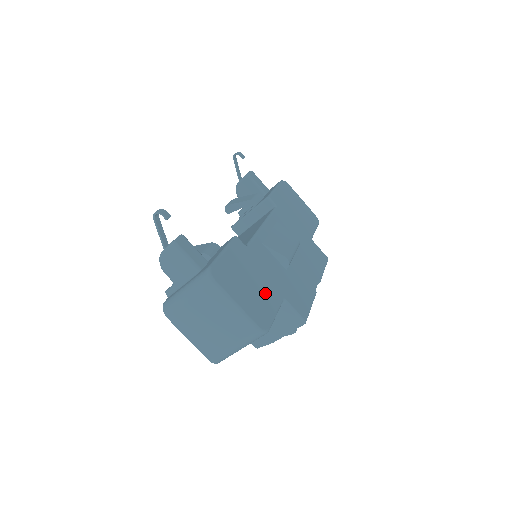
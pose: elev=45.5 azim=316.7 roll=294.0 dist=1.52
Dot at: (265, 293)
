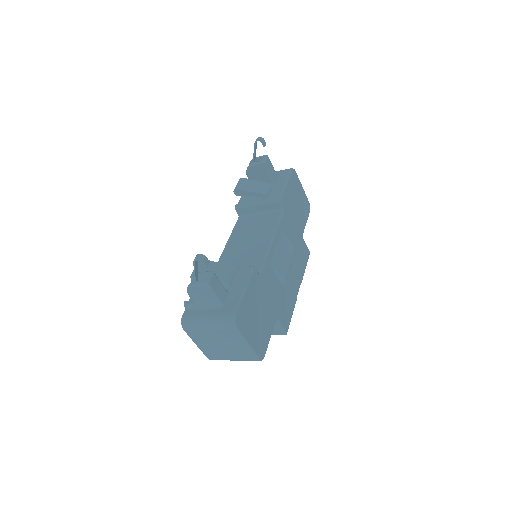
Dot at: (266, 321)
